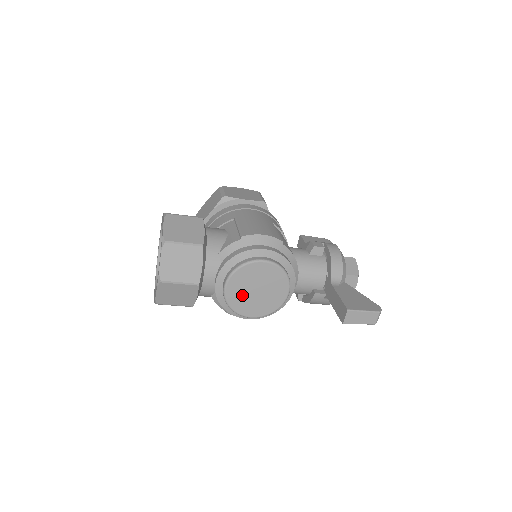
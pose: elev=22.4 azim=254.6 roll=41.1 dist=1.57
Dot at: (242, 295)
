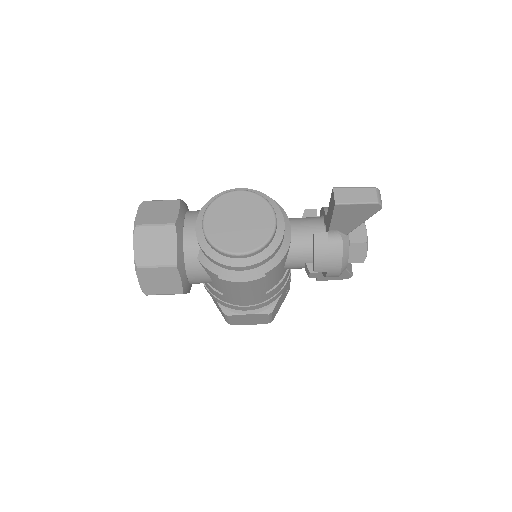
Dot at: (223, 228)
